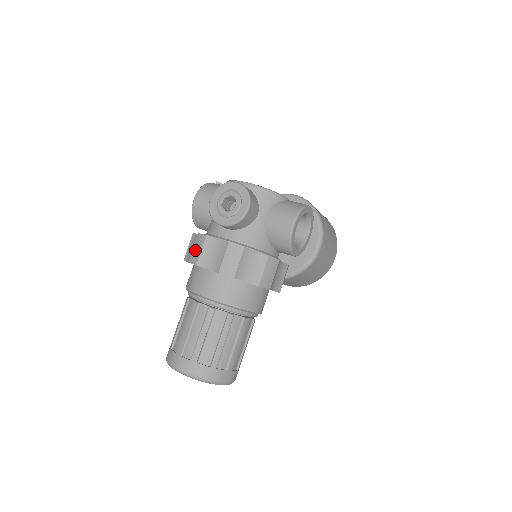
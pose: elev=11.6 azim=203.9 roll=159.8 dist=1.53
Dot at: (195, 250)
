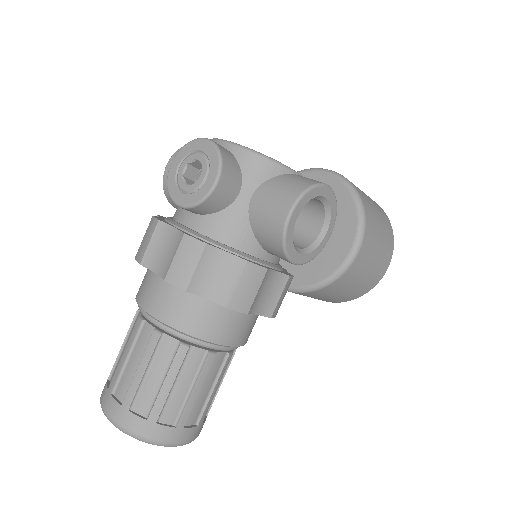
Dot at: (143, 241)
